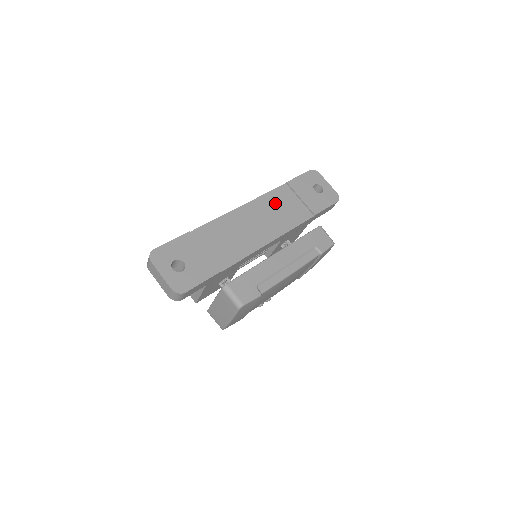
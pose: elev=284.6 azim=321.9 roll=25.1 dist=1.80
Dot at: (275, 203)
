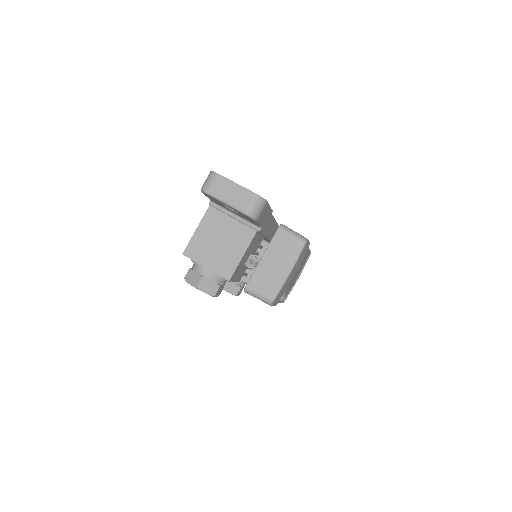
Dot at: occluded
